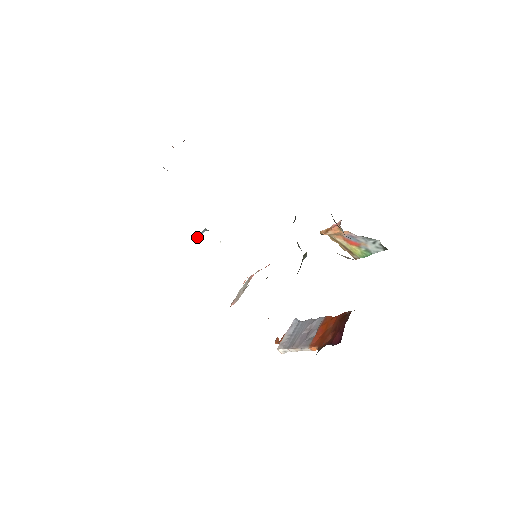
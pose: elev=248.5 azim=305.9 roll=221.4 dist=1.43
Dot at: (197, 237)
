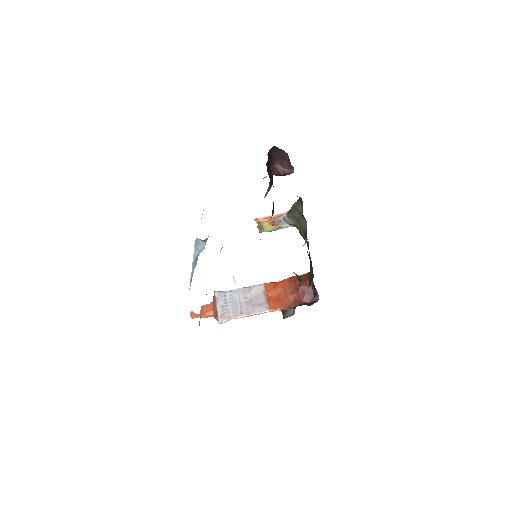
Dot at: (198, 250)
